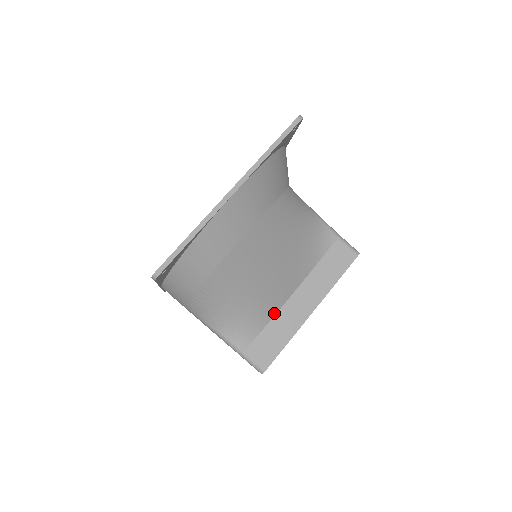
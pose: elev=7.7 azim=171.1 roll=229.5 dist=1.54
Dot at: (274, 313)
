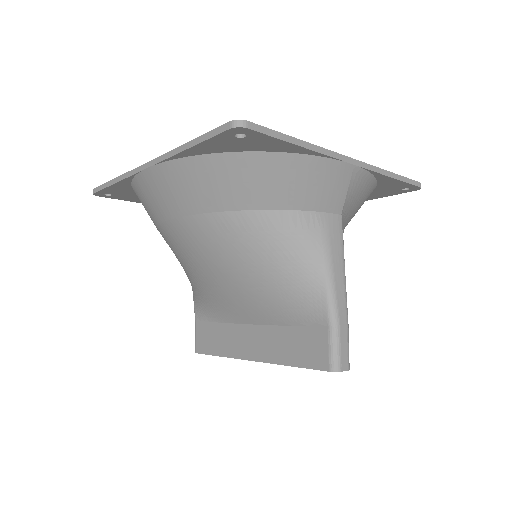
Dot at: (227, 320)
